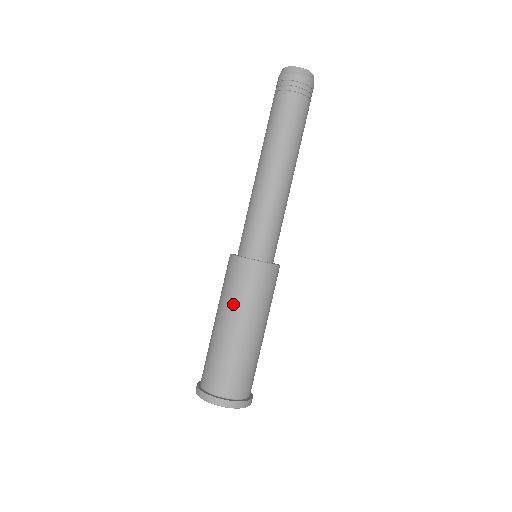
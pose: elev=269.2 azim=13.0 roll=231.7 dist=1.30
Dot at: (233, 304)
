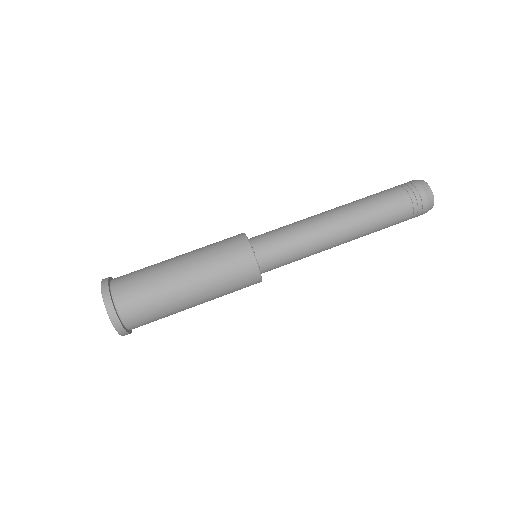
Dot at: (209, 272)
